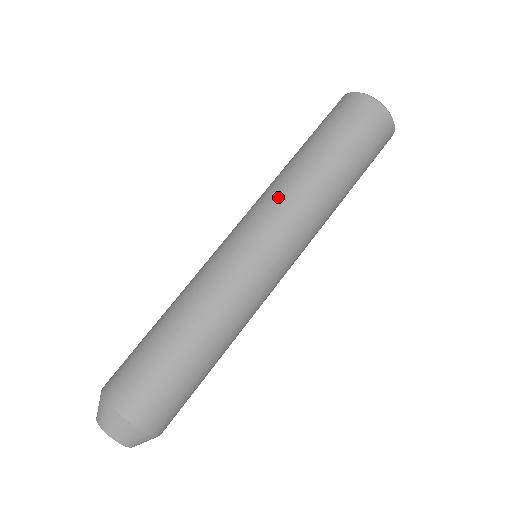
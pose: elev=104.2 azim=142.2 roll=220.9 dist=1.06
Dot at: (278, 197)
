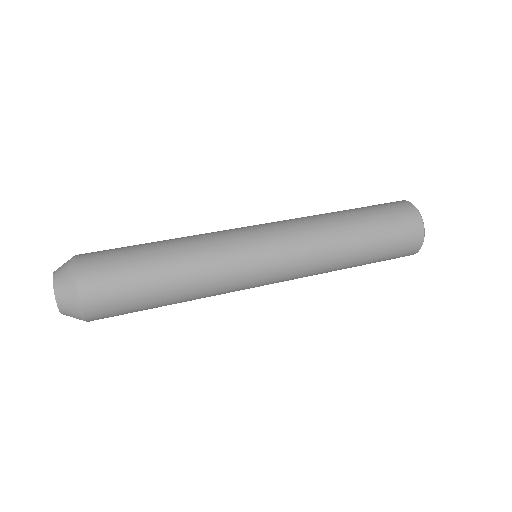
Dot at: occluded
